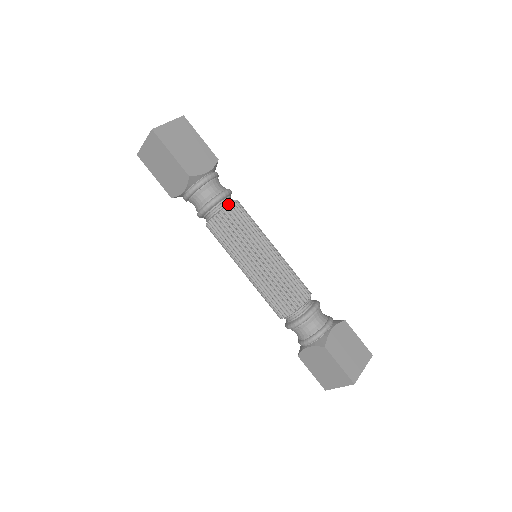
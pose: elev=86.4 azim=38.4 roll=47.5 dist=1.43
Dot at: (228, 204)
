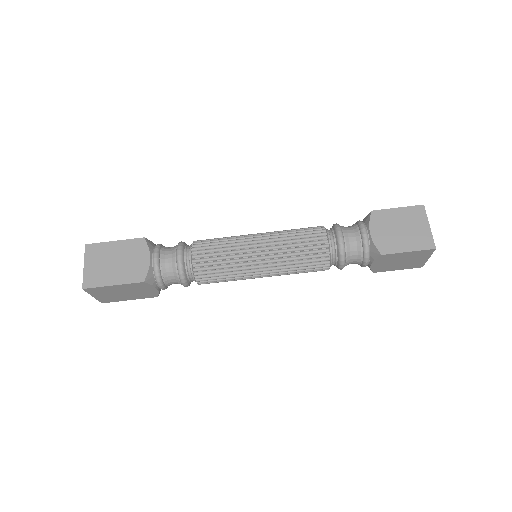
Dot at: (191, 258)
